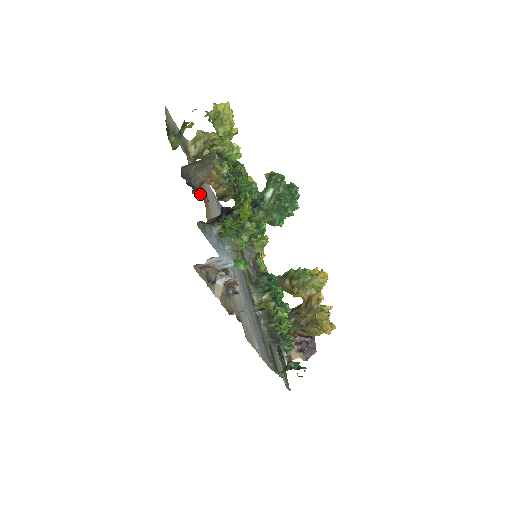
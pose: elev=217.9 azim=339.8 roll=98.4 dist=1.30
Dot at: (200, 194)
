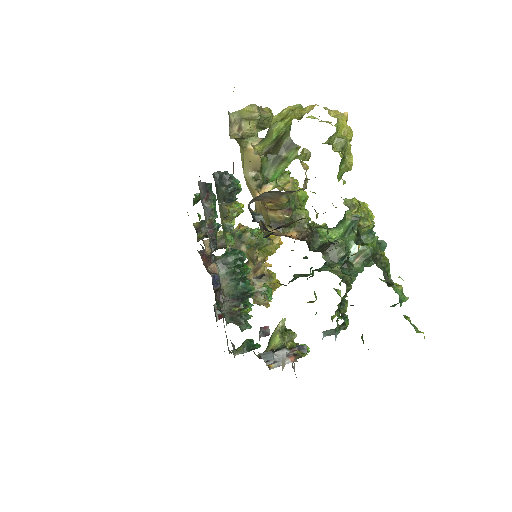
Dot at: (261, 227)
